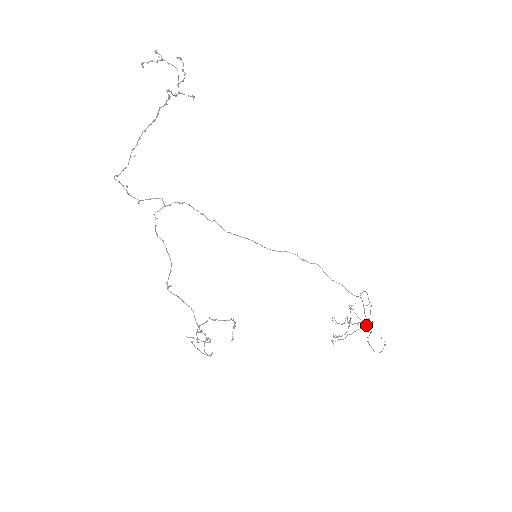
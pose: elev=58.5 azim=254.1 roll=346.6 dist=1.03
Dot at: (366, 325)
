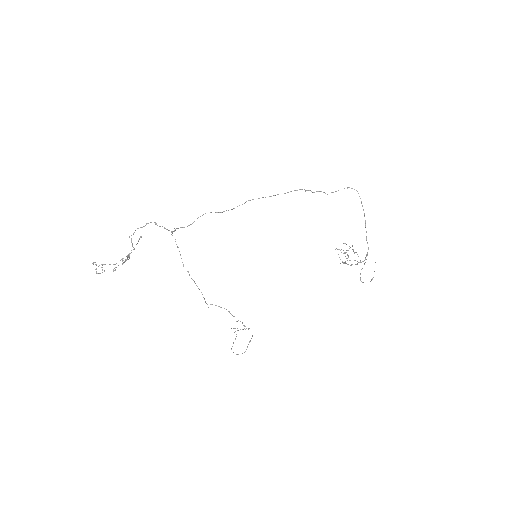
Dot at: (360, 262)
